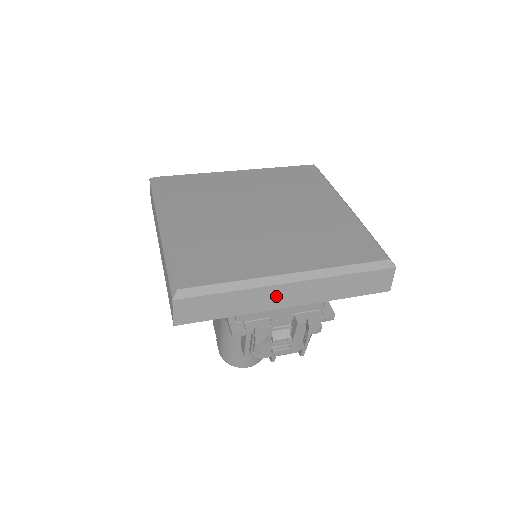
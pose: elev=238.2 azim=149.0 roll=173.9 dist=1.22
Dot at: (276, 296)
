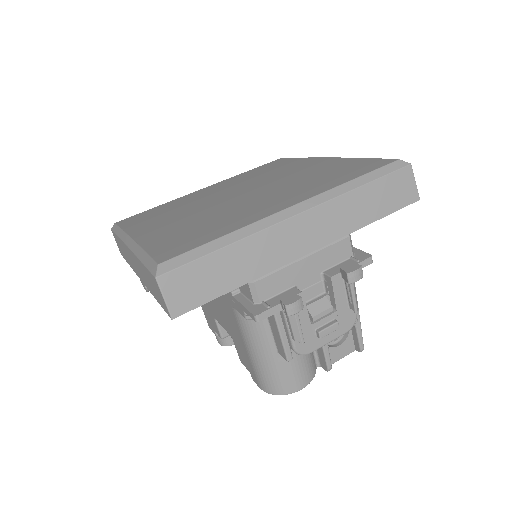
Dot at: (286, 240)
